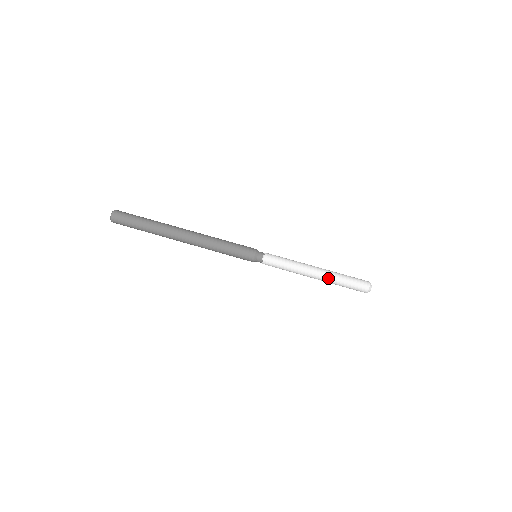
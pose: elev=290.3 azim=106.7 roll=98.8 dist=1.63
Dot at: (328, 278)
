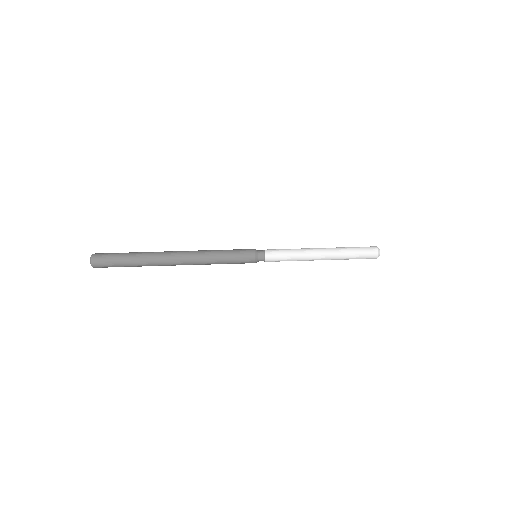
Dot at: (335, 256)
